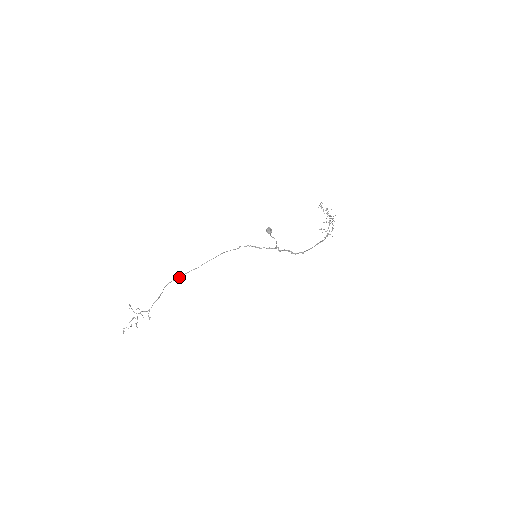
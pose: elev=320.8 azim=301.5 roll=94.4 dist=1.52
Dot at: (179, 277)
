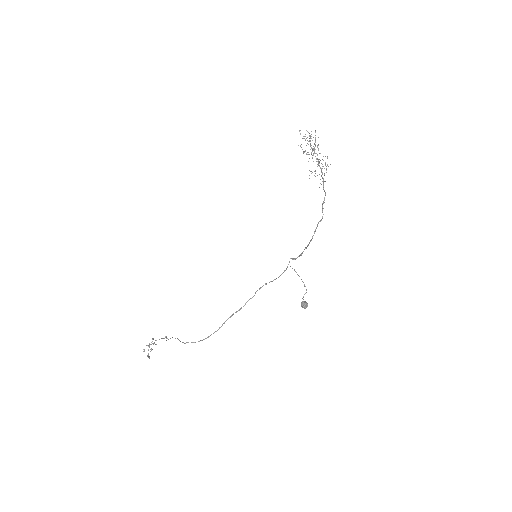
Dot at: (199, 341)
